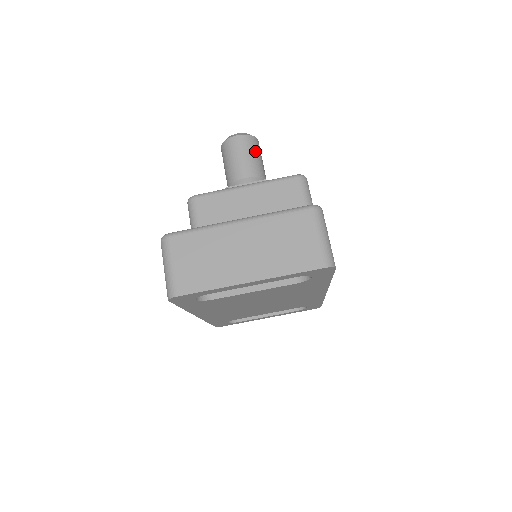
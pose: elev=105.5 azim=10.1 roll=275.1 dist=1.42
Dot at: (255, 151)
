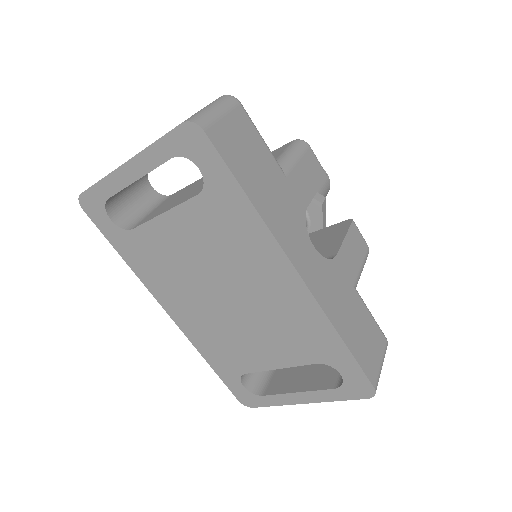
Dot at: occluded
